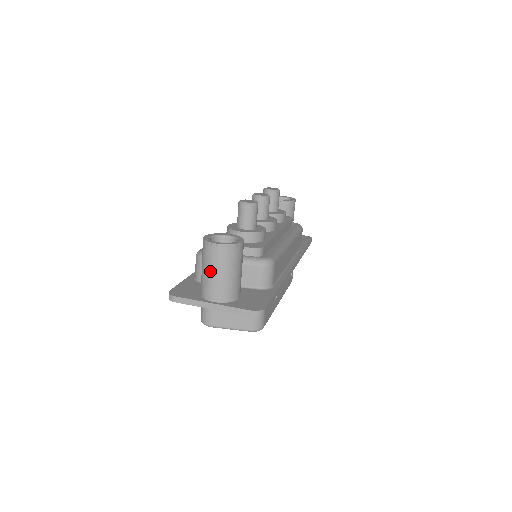
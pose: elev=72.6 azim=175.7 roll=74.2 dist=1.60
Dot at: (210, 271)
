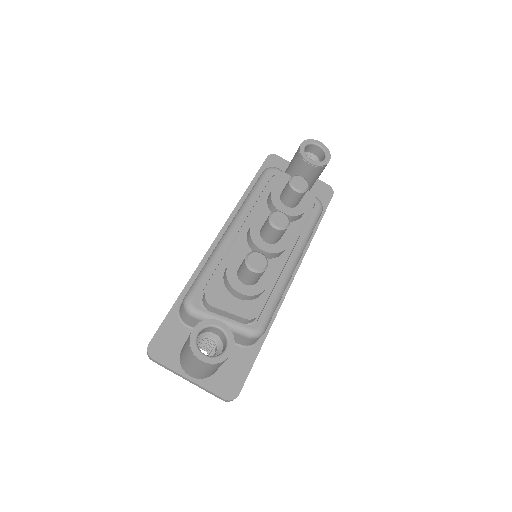
Dot at: (191, 365)
